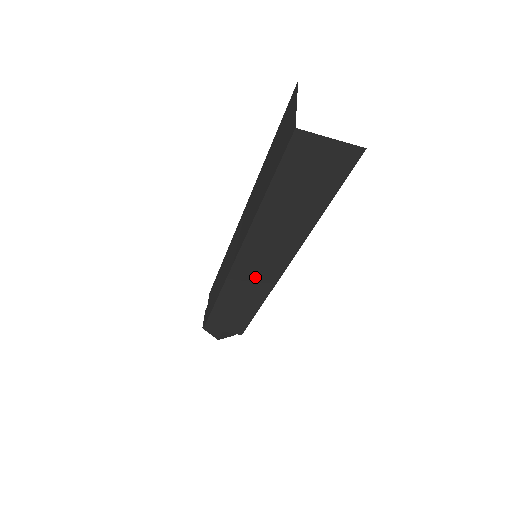
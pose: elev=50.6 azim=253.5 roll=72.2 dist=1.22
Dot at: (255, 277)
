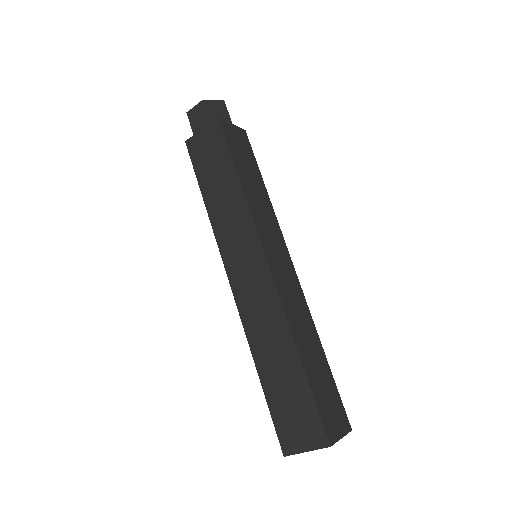
Dot at: occluded
